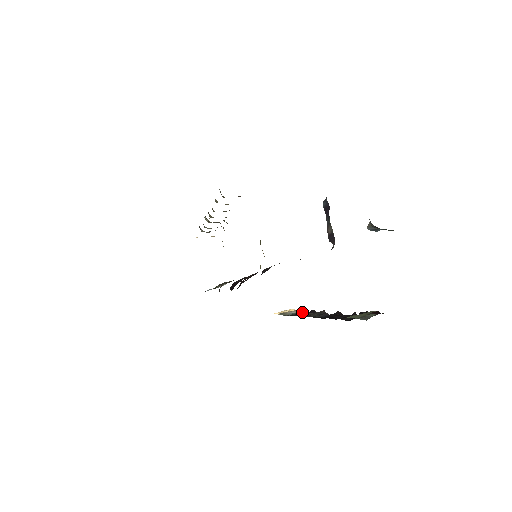
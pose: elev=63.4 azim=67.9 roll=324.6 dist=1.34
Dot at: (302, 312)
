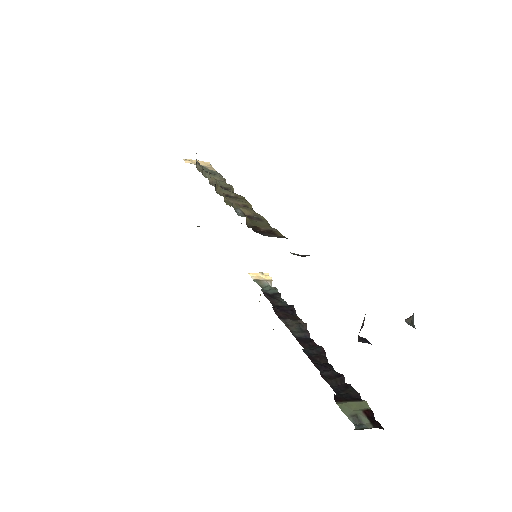
Dot at: (280, 295)
